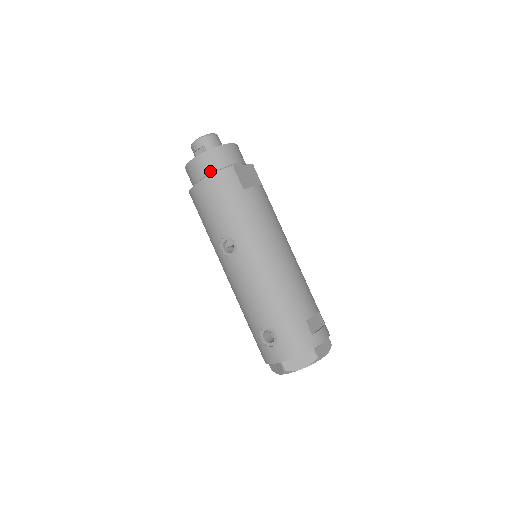
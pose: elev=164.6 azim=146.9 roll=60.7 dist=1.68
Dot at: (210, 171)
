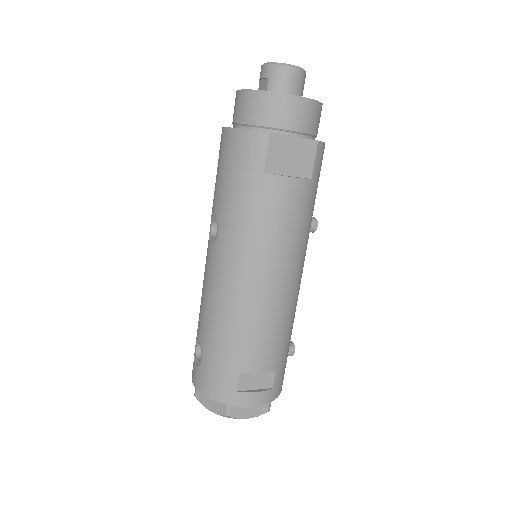
Dot at: (245, 121)
